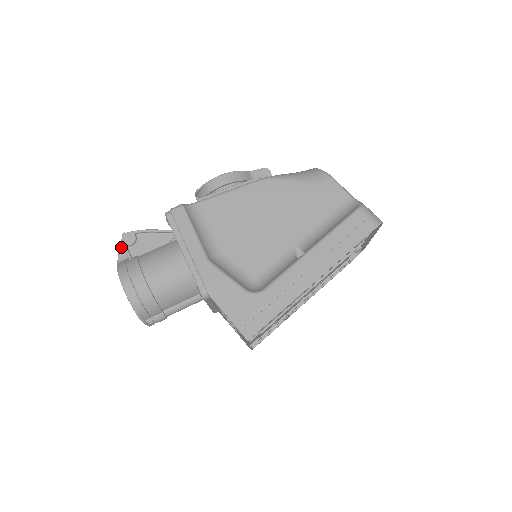
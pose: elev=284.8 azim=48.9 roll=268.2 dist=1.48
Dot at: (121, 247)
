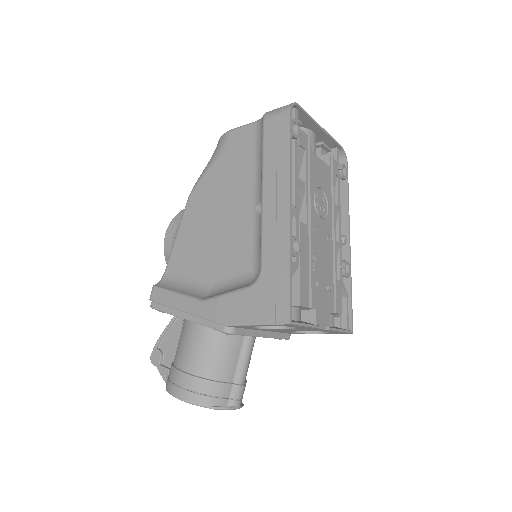
Dot at: (159, 370)
